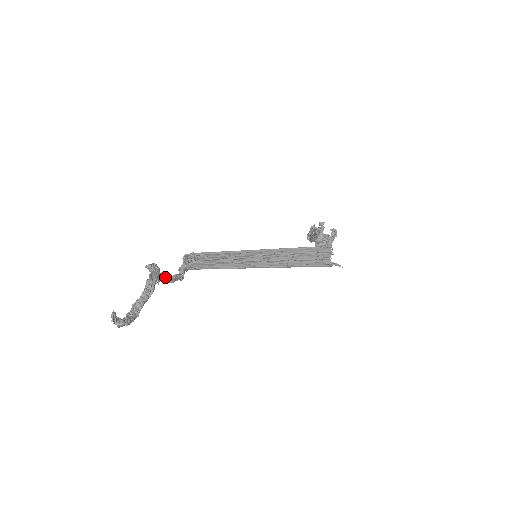
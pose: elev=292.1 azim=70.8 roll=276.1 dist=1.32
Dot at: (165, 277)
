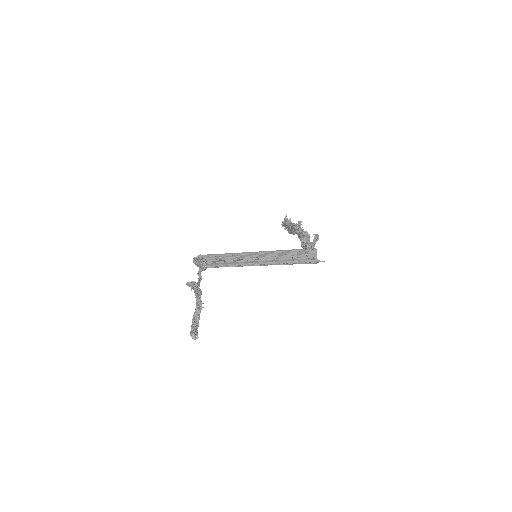
Dot at: occluded
